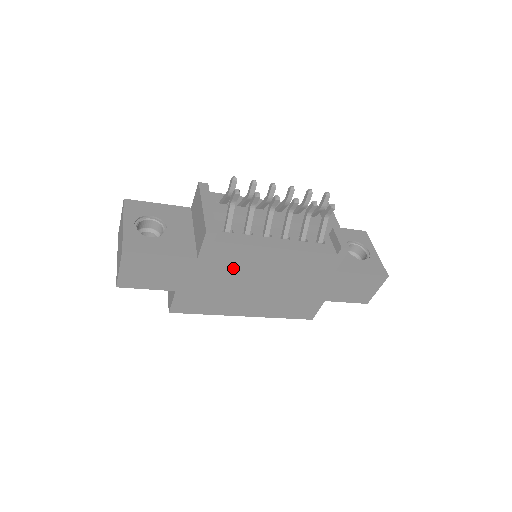
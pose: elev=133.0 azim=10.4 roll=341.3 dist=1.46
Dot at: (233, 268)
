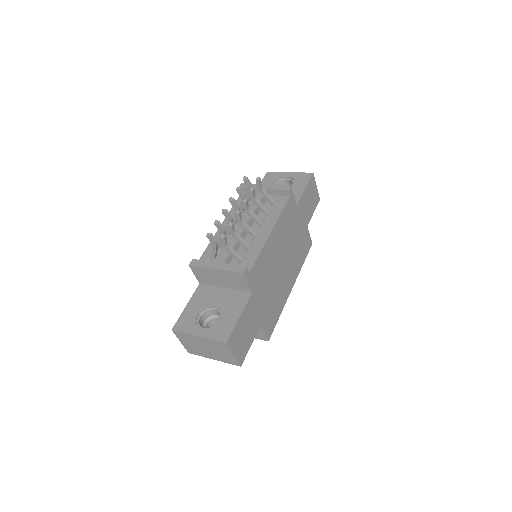
Dot at: (267, 273)
